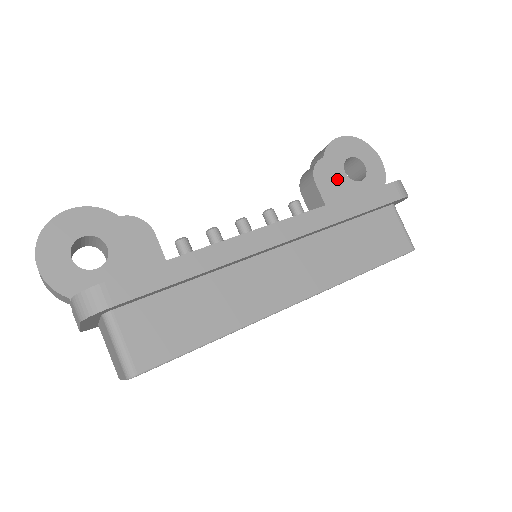
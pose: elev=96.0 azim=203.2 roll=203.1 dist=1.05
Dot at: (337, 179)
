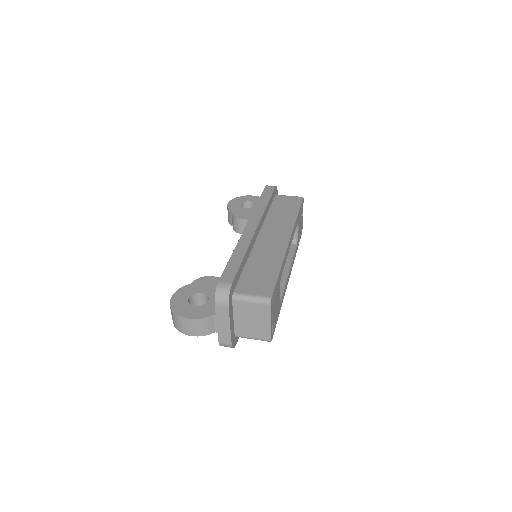
Dot at: (247, 212)
